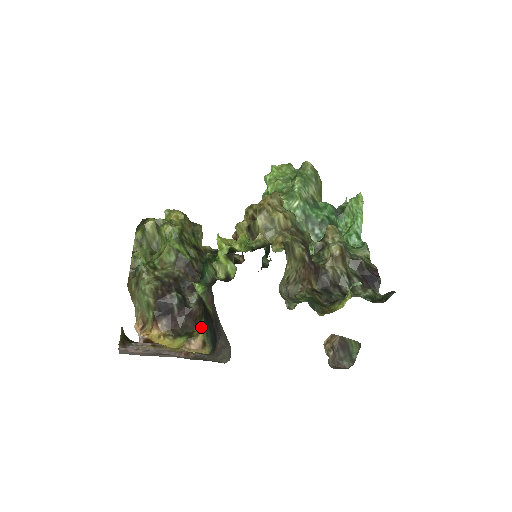
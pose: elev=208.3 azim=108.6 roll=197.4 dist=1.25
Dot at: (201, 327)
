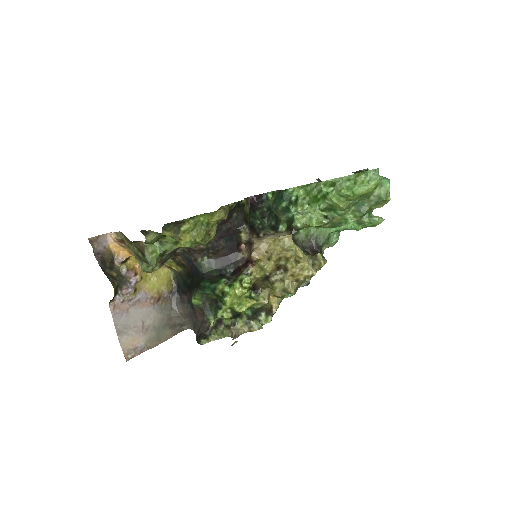
Dot at: (176, 266)
